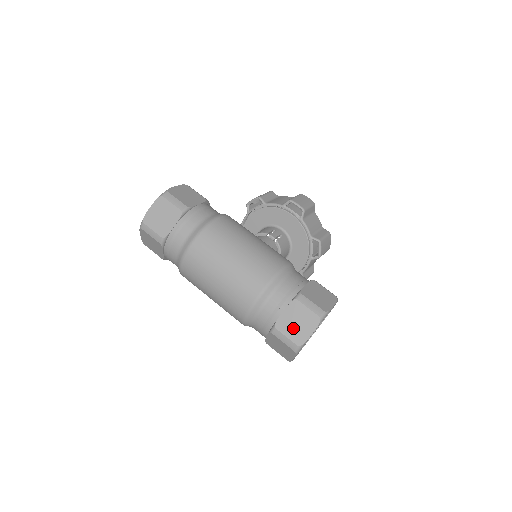
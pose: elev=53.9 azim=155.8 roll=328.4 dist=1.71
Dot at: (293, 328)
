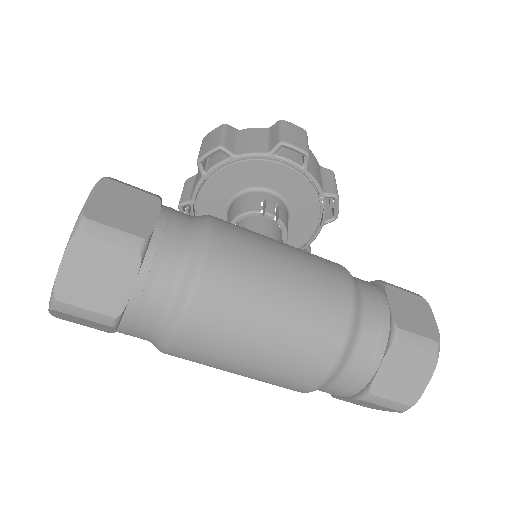
Dot at: (399, 385)
